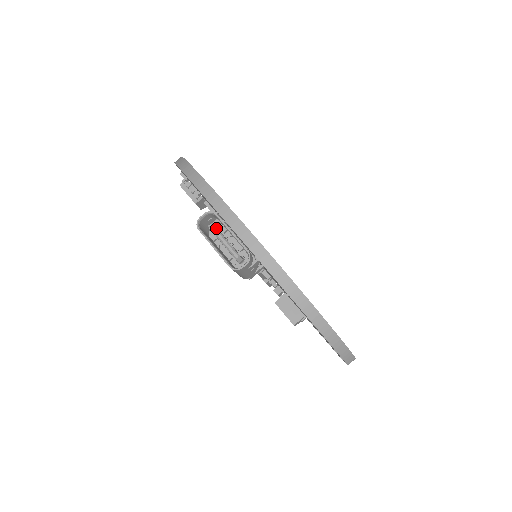
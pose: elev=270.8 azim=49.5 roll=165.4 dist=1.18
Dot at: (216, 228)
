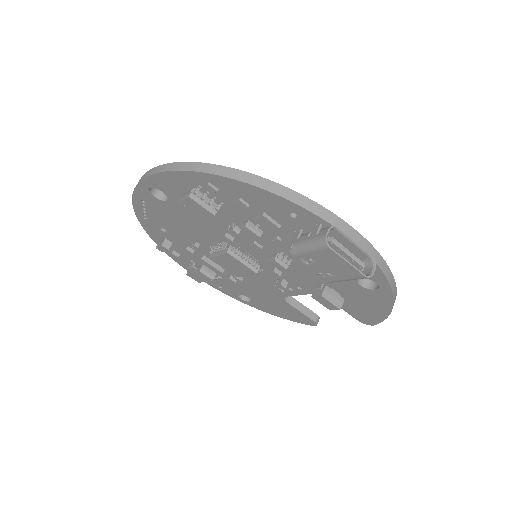
Dot at: (339, 242)
